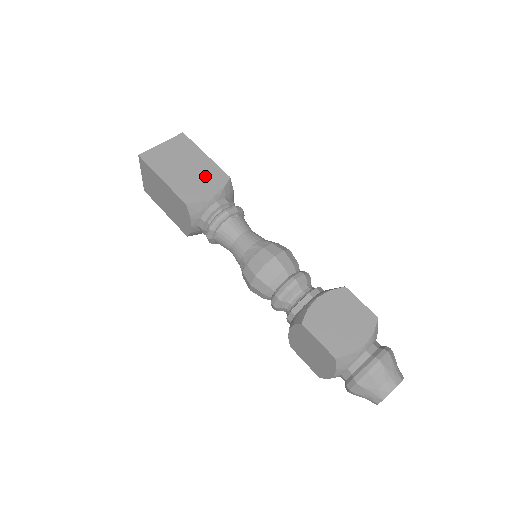
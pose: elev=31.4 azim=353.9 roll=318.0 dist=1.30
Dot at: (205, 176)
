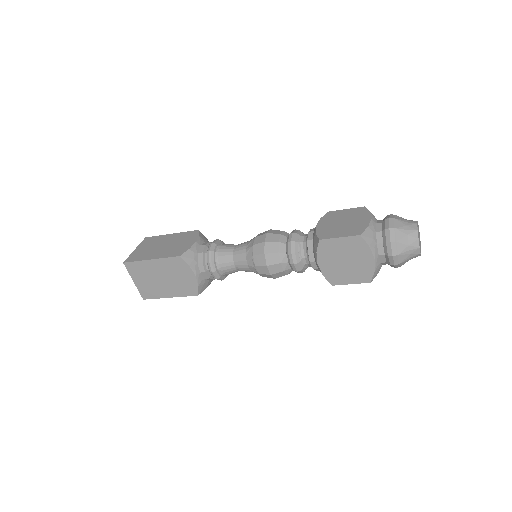
Dot at: (181, 240)
